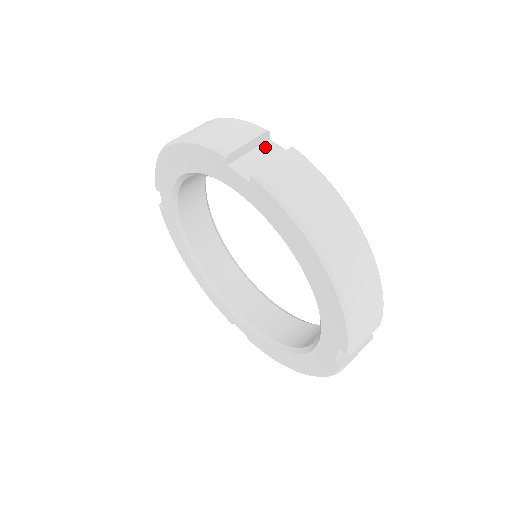
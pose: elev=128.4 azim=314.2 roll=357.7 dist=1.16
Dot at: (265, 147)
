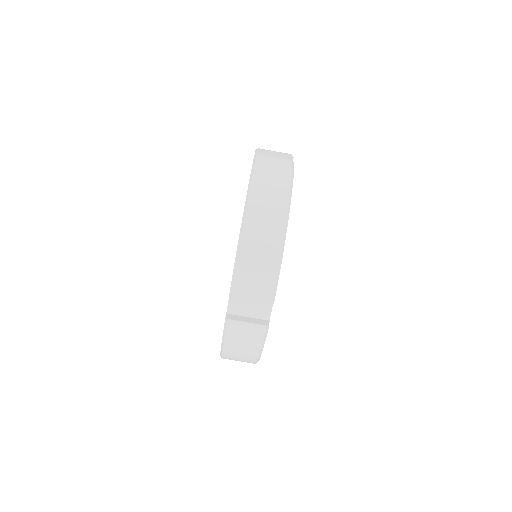
Dot at: occluded
